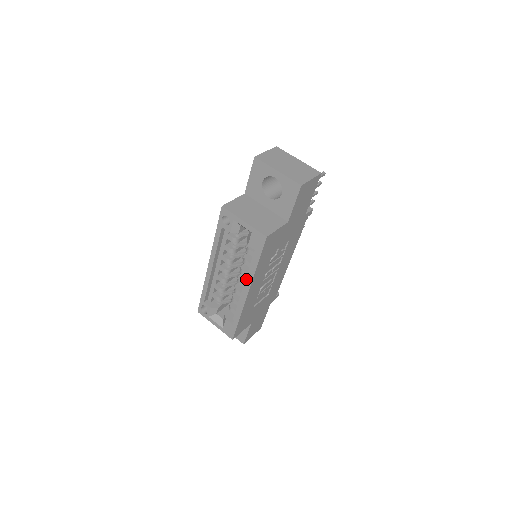
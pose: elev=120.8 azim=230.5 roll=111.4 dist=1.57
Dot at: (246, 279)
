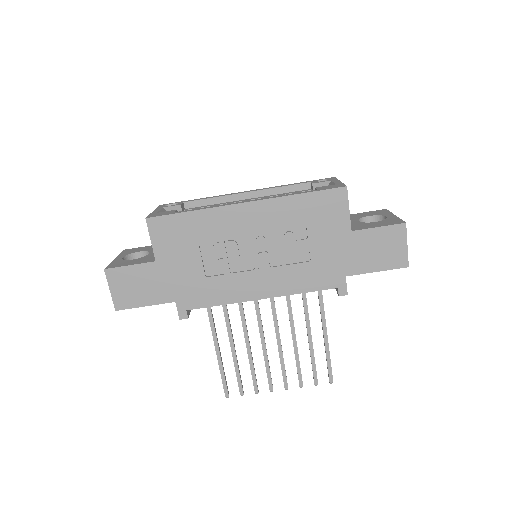
Dot at: occluded
